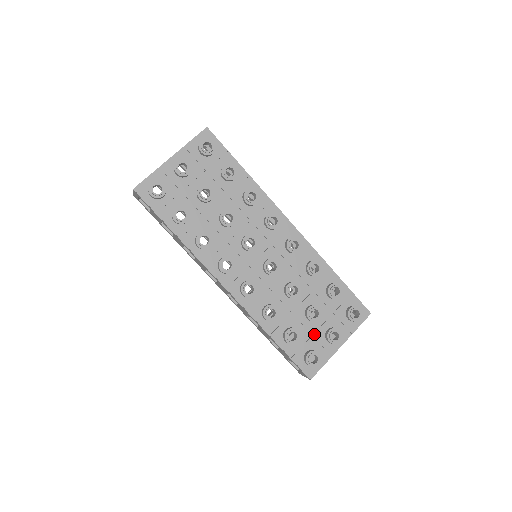
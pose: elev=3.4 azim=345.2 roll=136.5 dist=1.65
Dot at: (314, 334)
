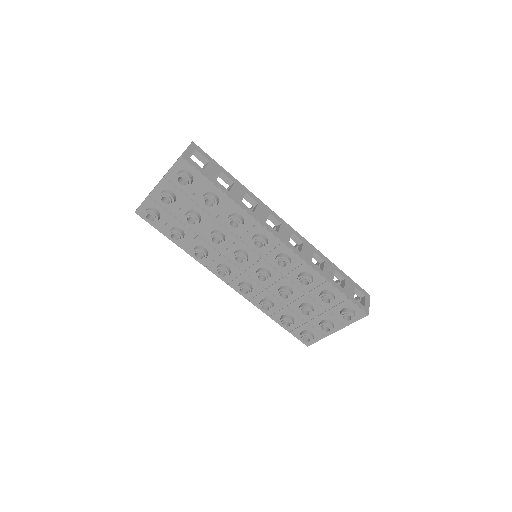
Dot at: (309, 321)
